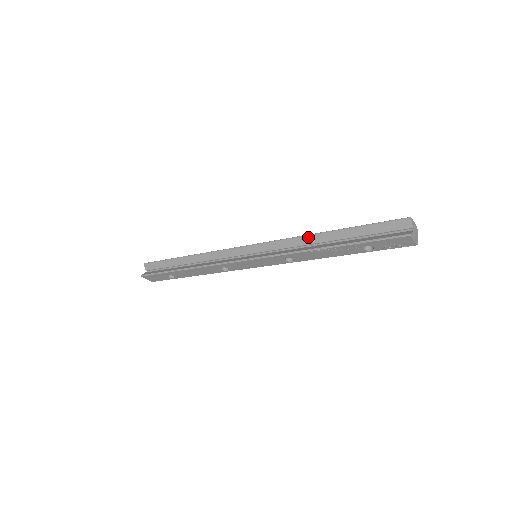
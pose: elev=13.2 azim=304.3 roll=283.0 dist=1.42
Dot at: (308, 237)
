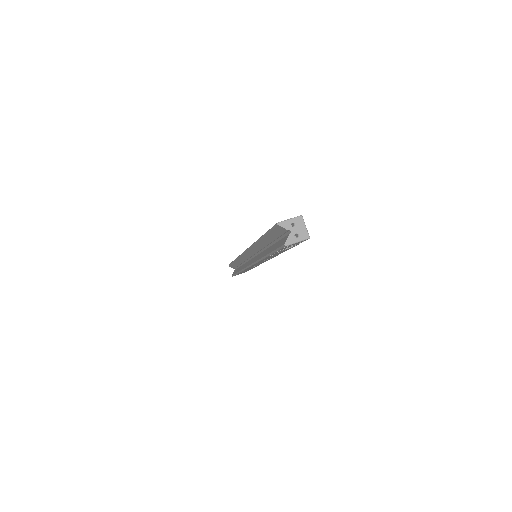
Dot at: (256, 244)
